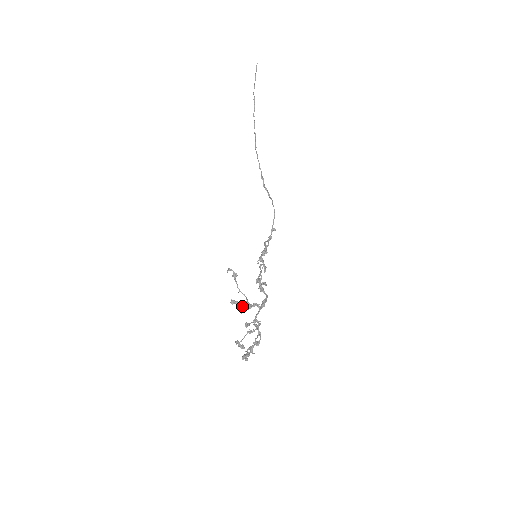
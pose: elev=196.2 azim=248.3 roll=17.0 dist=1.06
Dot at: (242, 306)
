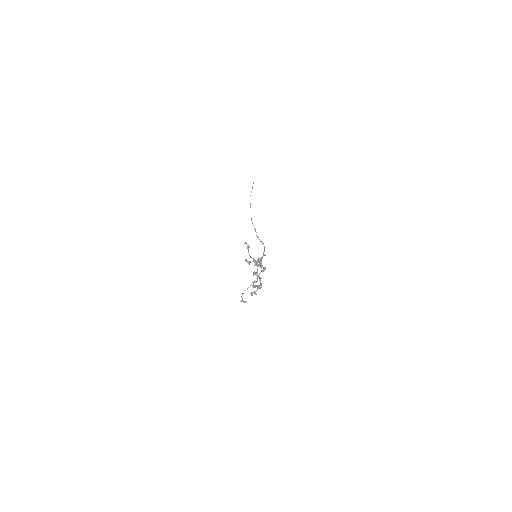
Dot at: (254, 259)
